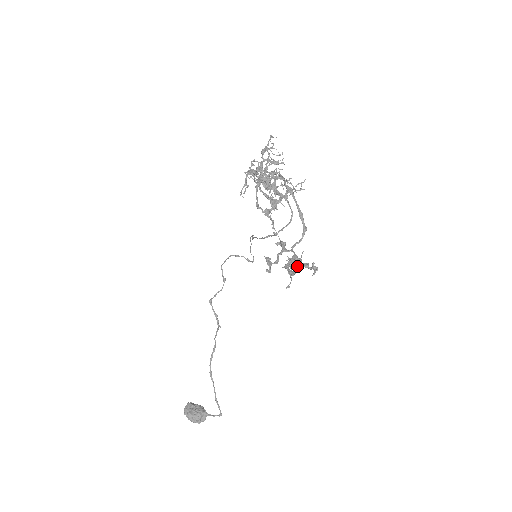
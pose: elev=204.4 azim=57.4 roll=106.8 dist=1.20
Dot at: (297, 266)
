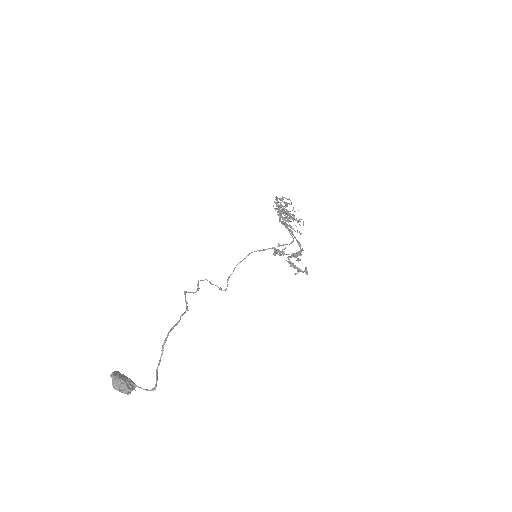
Dot at: occluded
